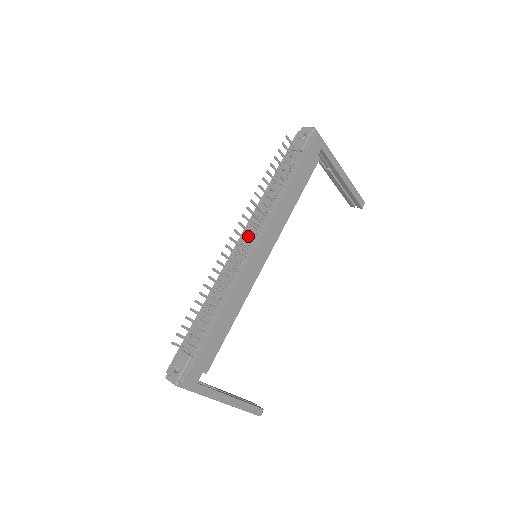
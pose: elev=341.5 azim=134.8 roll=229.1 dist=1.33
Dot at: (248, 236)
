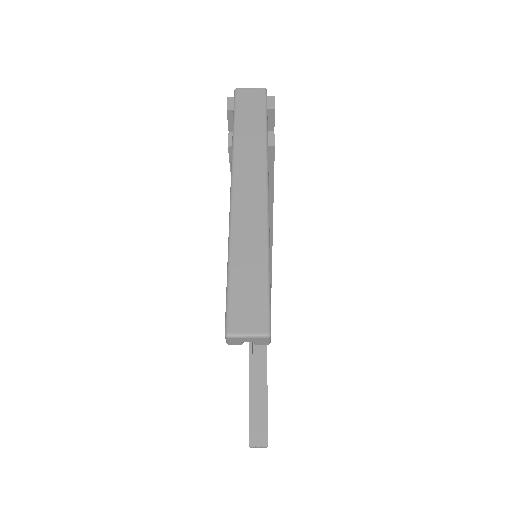
Dot at: occluded
